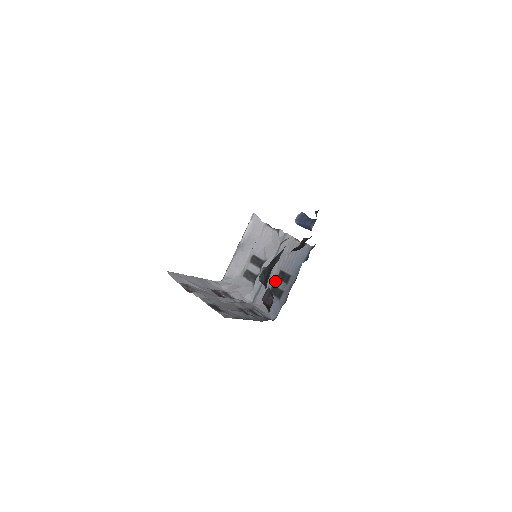
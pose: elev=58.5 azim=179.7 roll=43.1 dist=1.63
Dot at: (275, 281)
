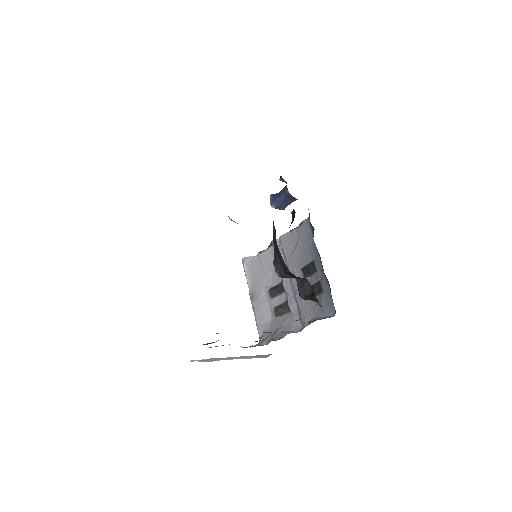
Dot at: occluded
